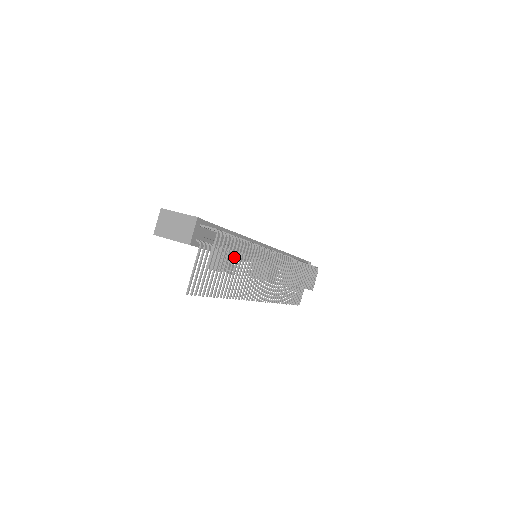
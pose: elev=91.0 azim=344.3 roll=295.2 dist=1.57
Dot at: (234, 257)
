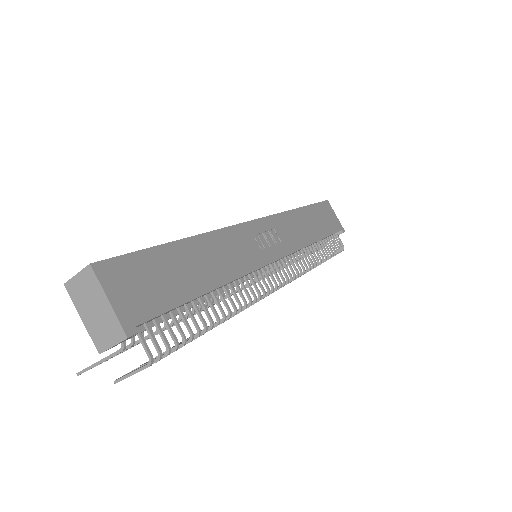
Dot at: occluded
